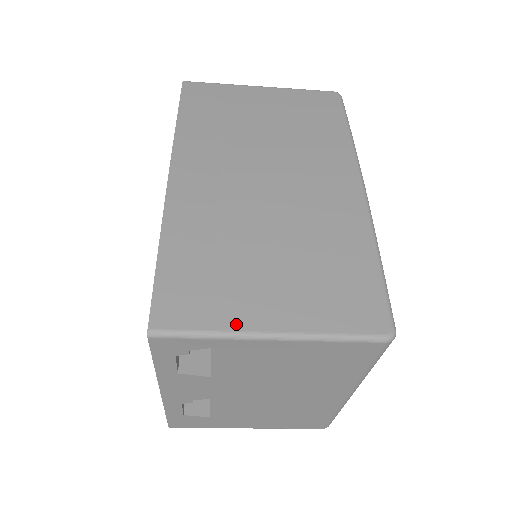
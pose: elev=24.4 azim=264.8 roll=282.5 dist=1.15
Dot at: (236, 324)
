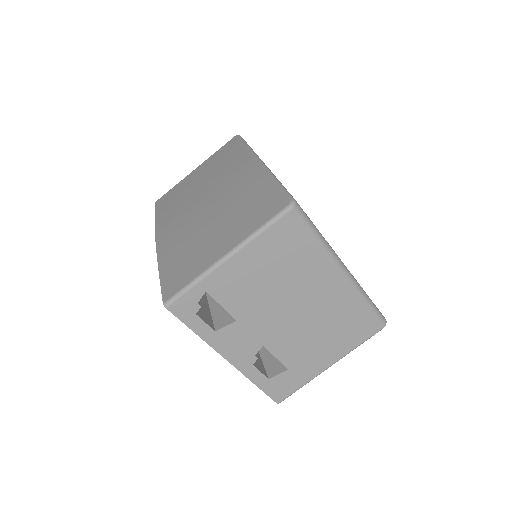
Dot at: (205, 266)
